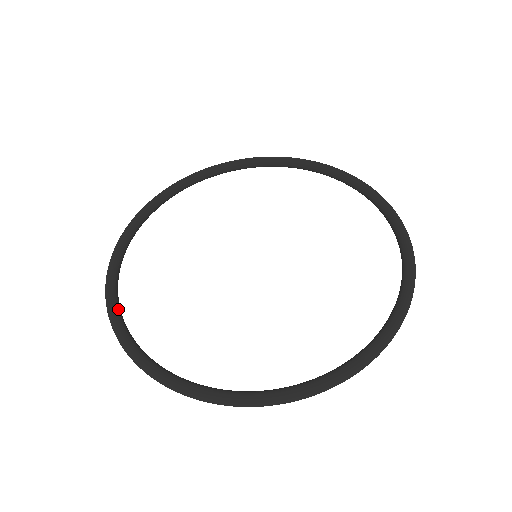
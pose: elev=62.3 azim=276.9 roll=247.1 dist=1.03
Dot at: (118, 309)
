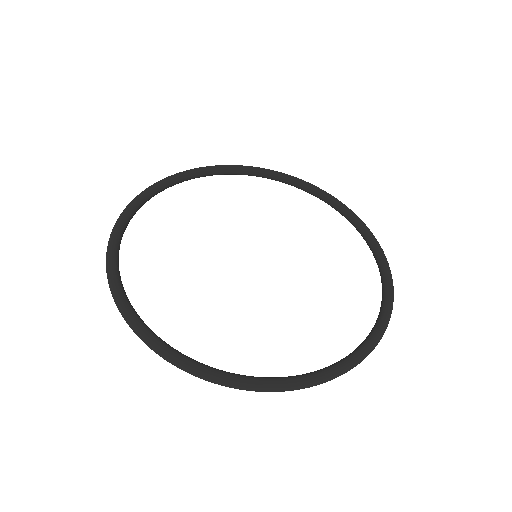
Dot at: (122, 285)
